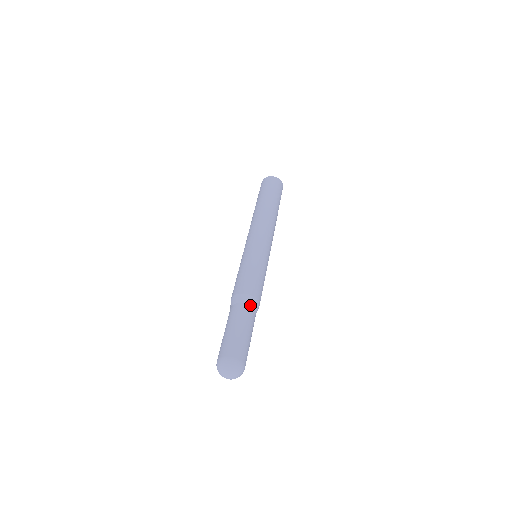
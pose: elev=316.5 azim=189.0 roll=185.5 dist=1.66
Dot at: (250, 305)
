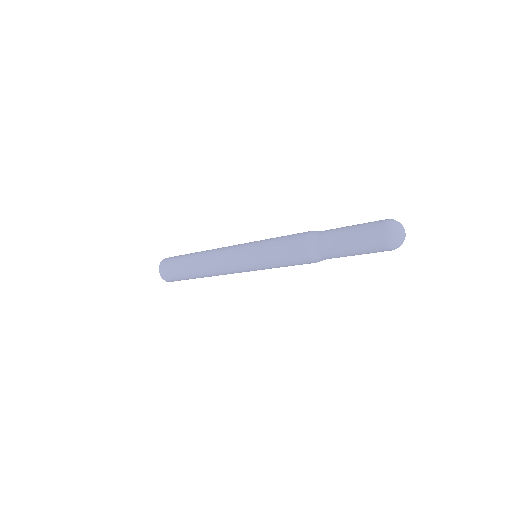
Dot at: occluded
